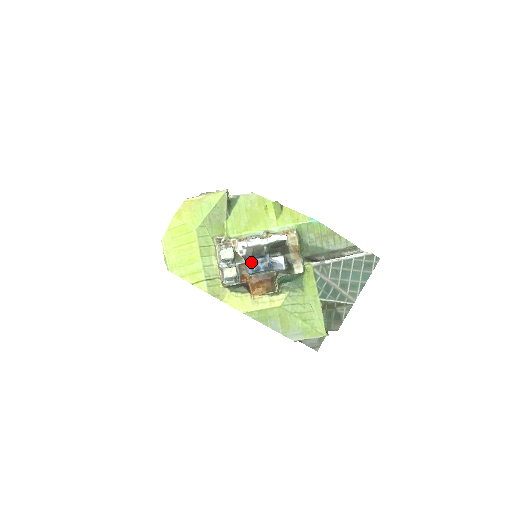
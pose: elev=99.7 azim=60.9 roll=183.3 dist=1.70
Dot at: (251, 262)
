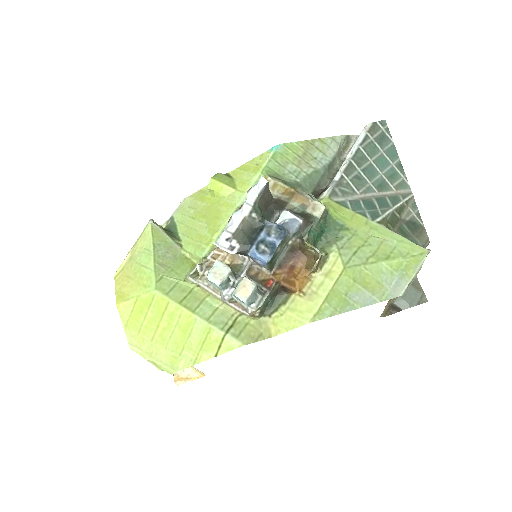
Dot at: (255, 247)
